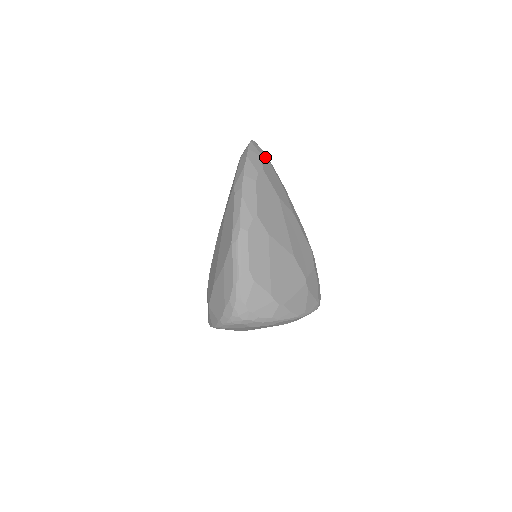
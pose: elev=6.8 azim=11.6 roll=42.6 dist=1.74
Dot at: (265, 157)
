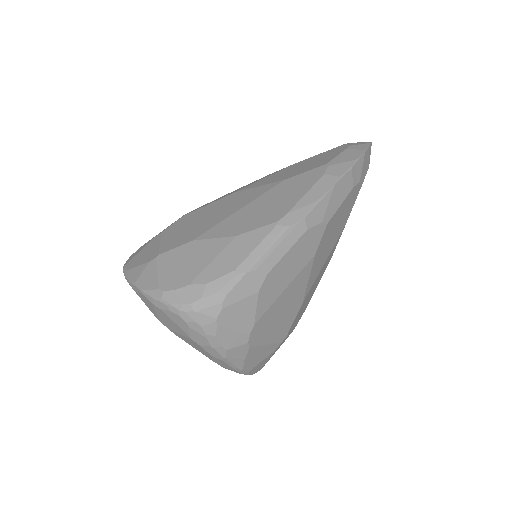
Dot at: occluded
